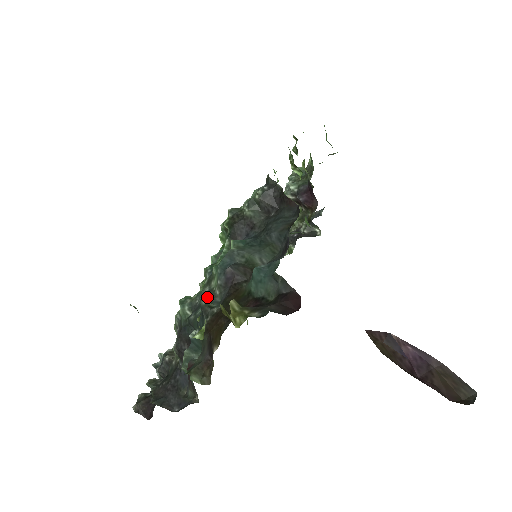
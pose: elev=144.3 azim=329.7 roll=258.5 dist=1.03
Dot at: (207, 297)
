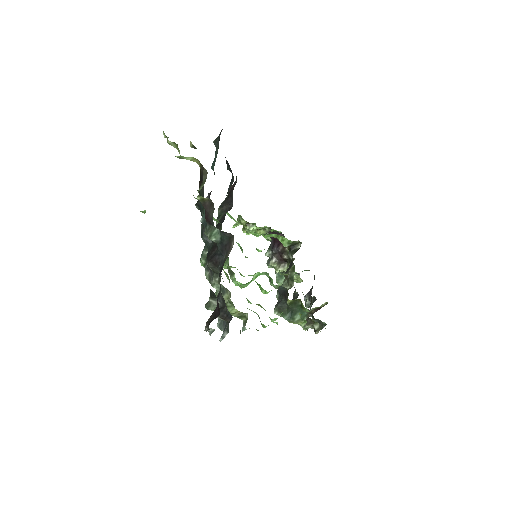
Dot at: occluded
